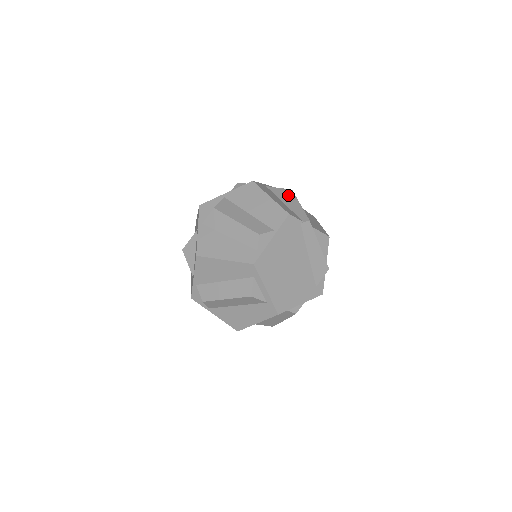
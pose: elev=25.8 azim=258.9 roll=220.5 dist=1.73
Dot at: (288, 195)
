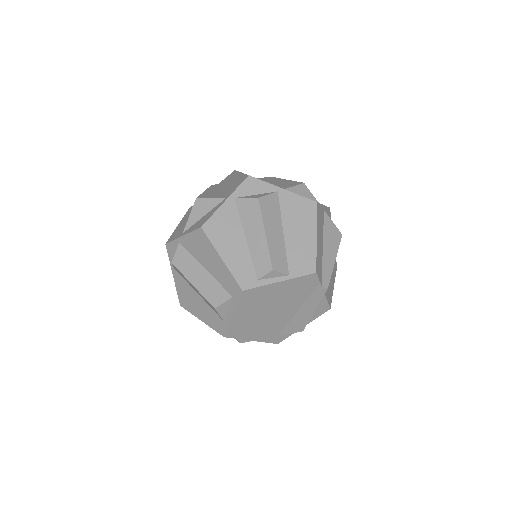
Dot at: (334, 239)
